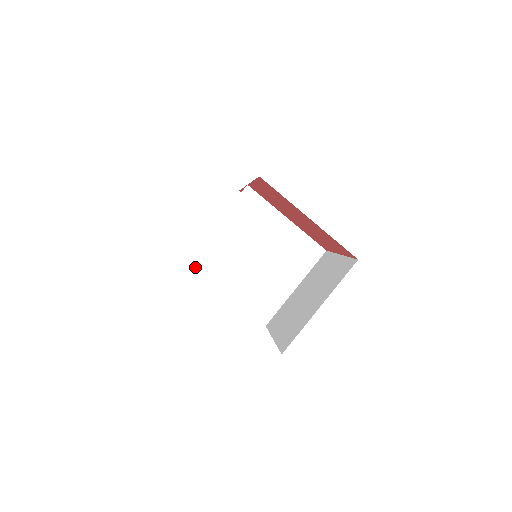
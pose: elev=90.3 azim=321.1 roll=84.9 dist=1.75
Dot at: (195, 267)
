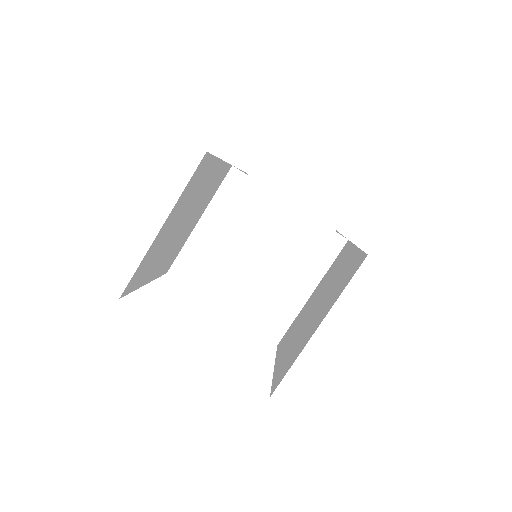
Dot at: (180, 277)
